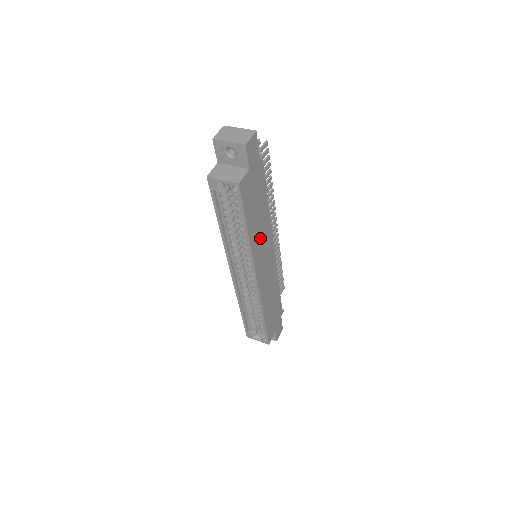
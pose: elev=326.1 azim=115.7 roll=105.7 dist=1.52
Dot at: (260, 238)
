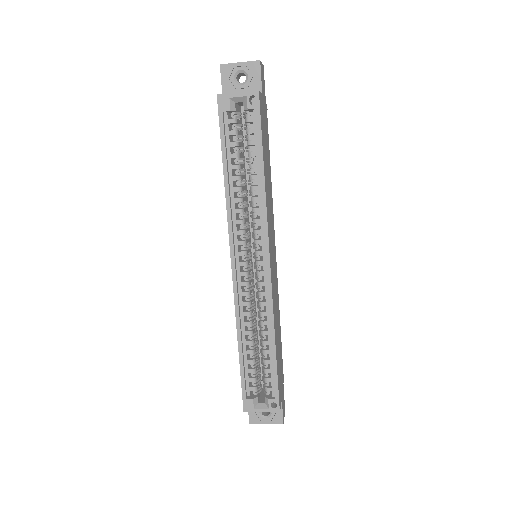
Dot at: (269, 205)
